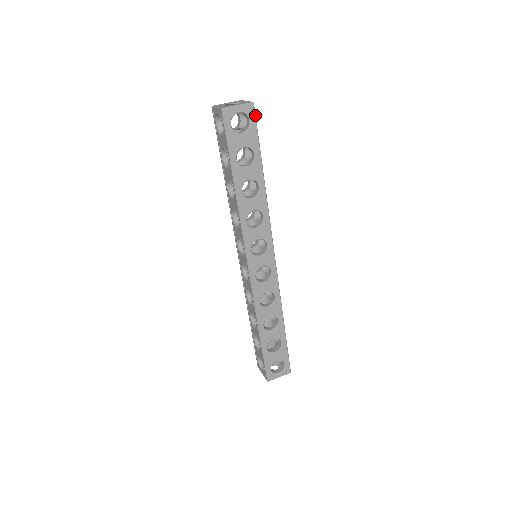
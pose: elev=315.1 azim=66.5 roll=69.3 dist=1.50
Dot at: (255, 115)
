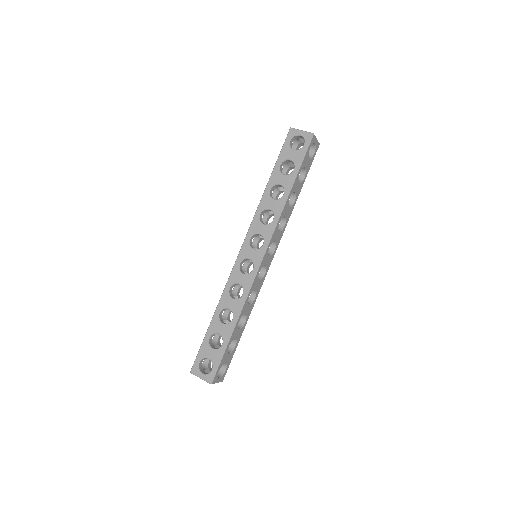
Dot at: (310, 143)
